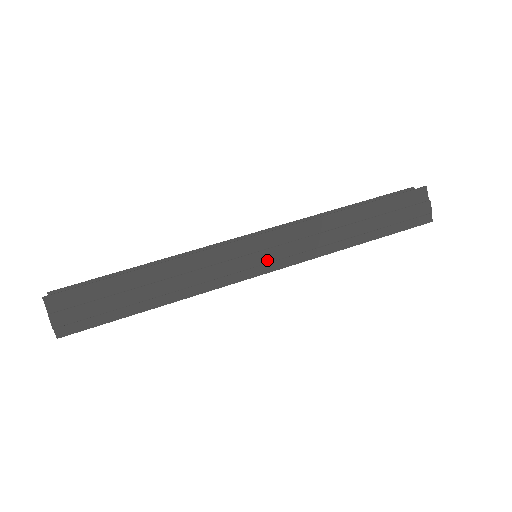
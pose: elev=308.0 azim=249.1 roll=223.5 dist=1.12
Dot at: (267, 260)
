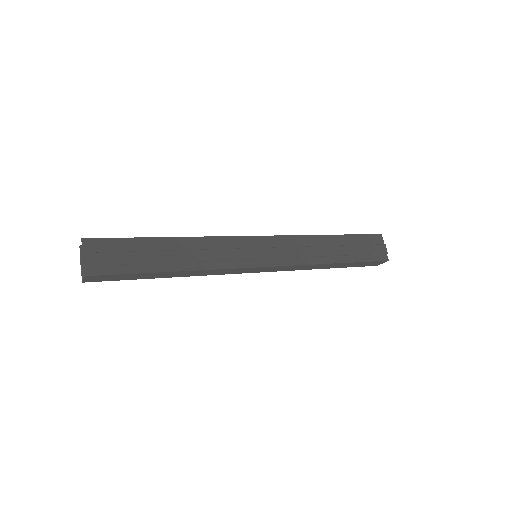
Dot at: (266, 256)
